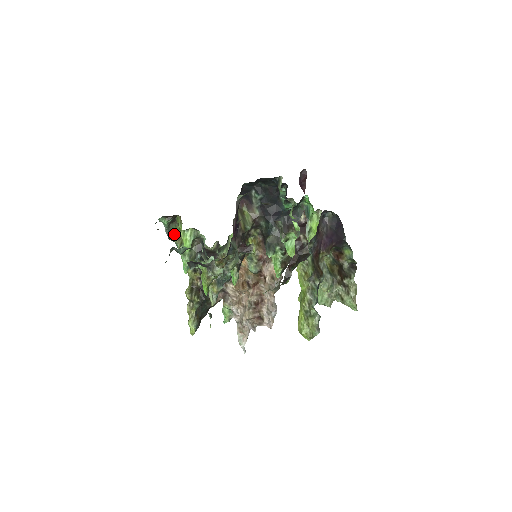
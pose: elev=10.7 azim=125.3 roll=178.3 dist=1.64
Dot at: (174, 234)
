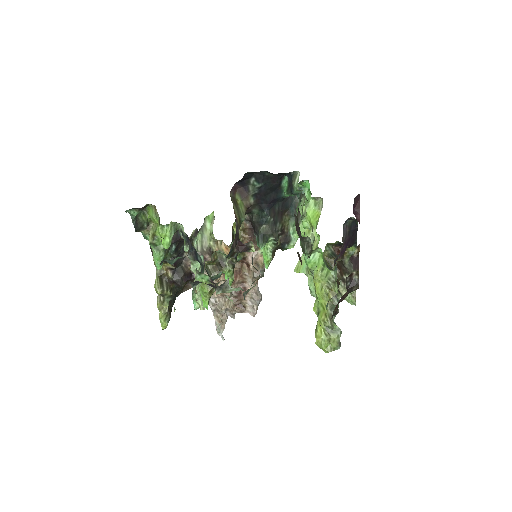
Dot at: (143, 225)
